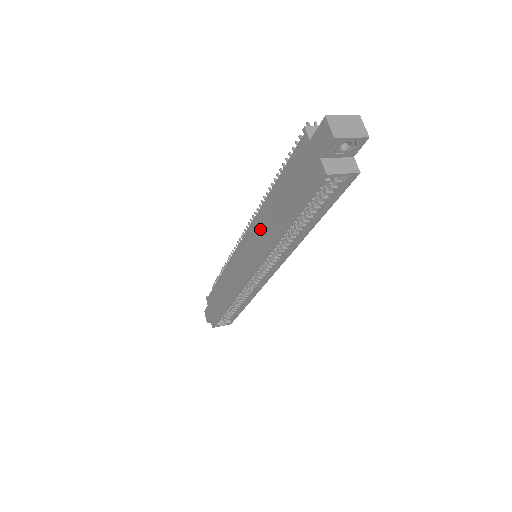
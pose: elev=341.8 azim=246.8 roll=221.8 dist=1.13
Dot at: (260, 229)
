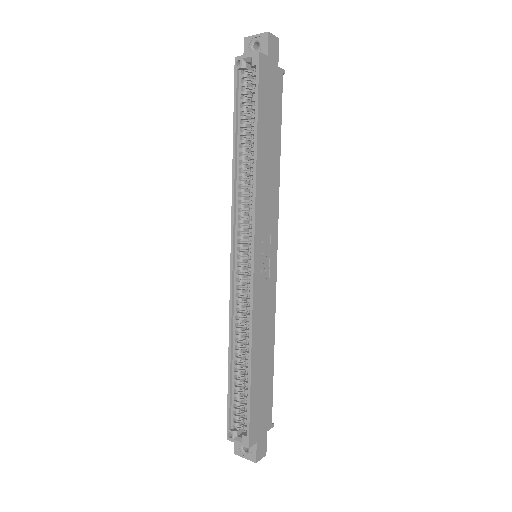
Dot at: occluded
